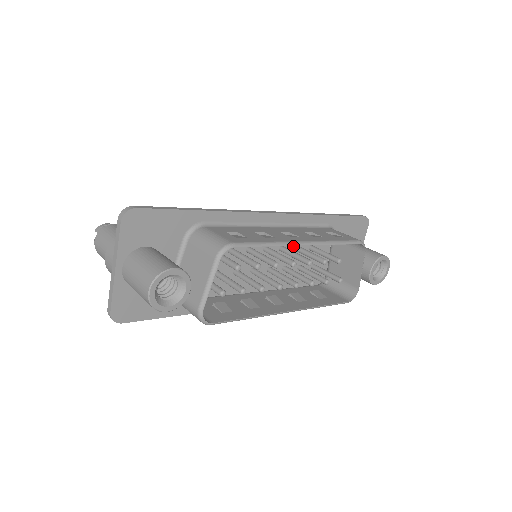
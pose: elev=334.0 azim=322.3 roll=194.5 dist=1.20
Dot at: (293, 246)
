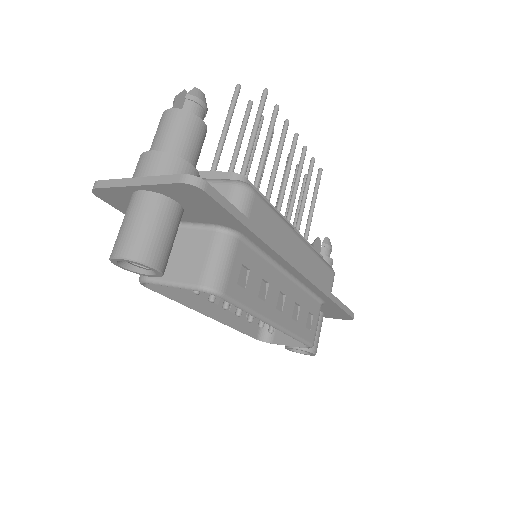
Dot at: occluded
